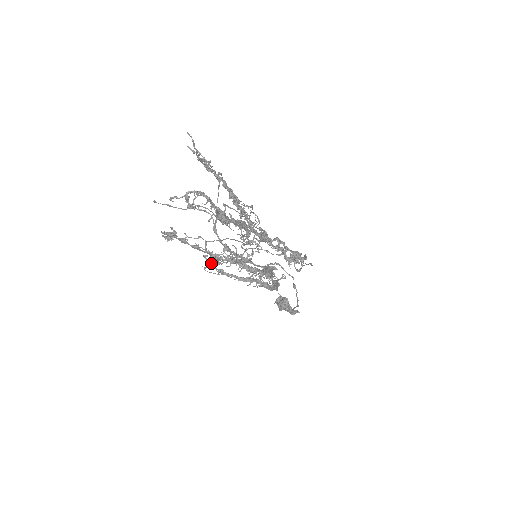
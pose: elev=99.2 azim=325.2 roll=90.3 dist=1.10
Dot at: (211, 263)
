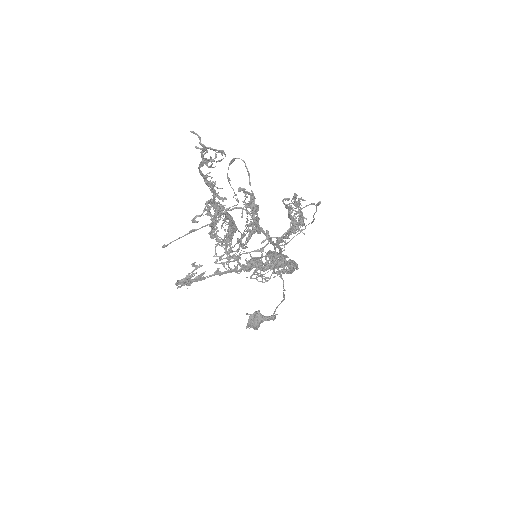
Dot at: (260, 262)
